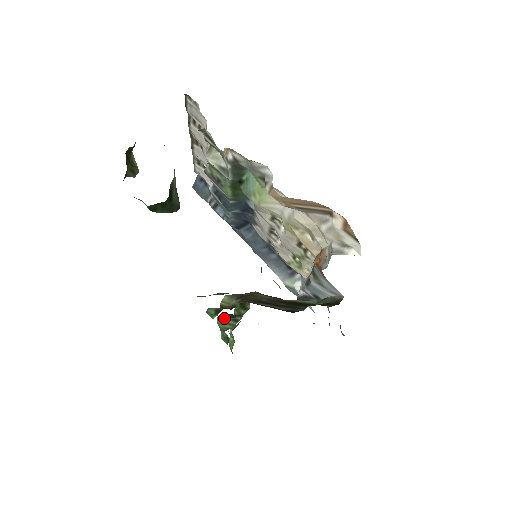
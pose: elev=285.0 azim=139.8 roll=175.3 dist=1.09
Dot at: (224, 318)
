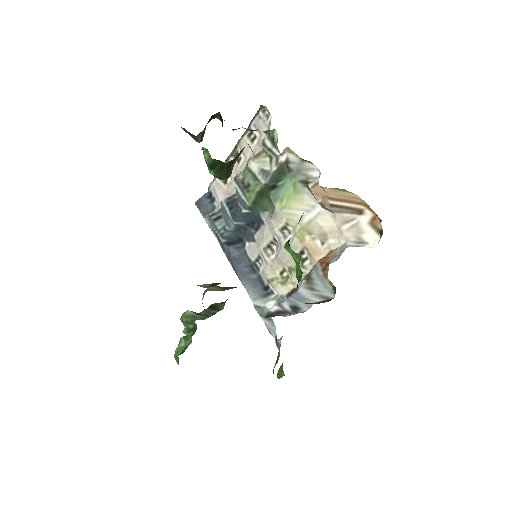
Dot at: (193, 313)
